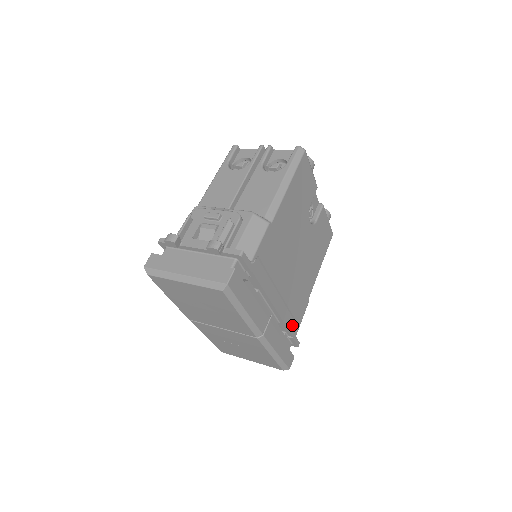
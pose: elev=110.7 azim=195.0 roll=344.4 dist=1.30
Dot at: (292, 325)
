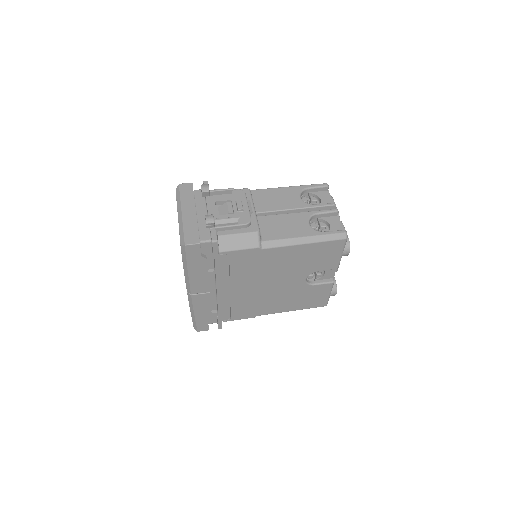
Dot at: (225, 314)
